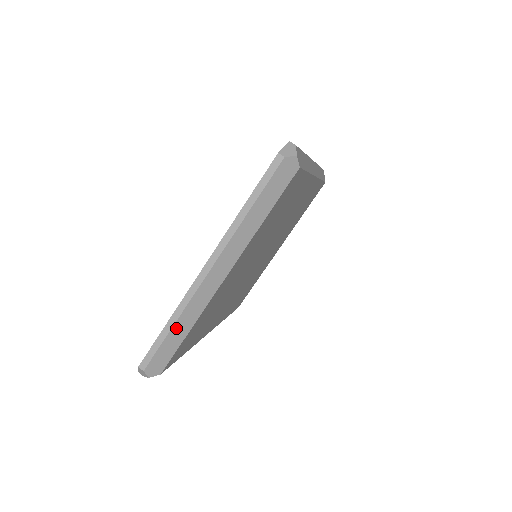
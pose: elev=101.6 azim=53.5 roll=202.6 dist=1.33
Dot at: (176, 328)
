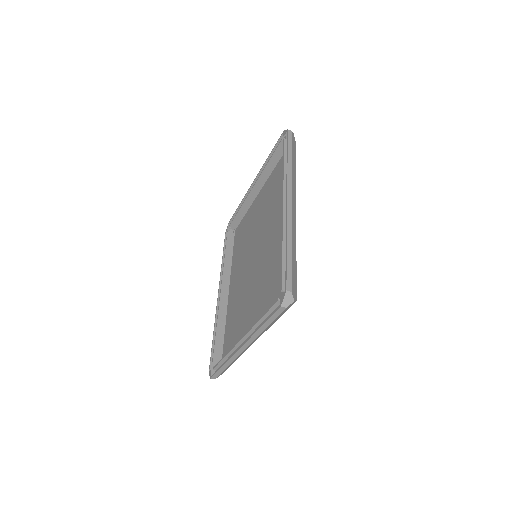
Dot at: (229, 365)
